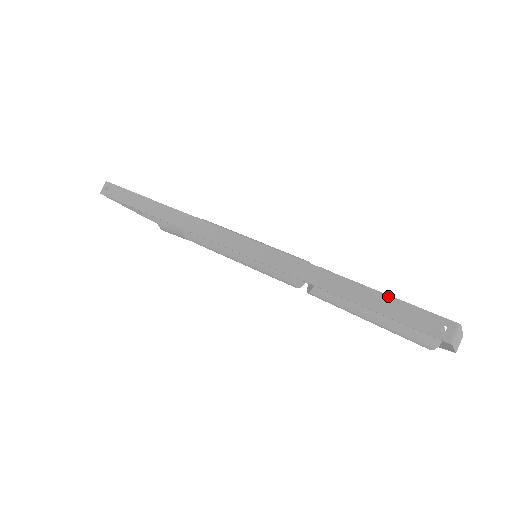
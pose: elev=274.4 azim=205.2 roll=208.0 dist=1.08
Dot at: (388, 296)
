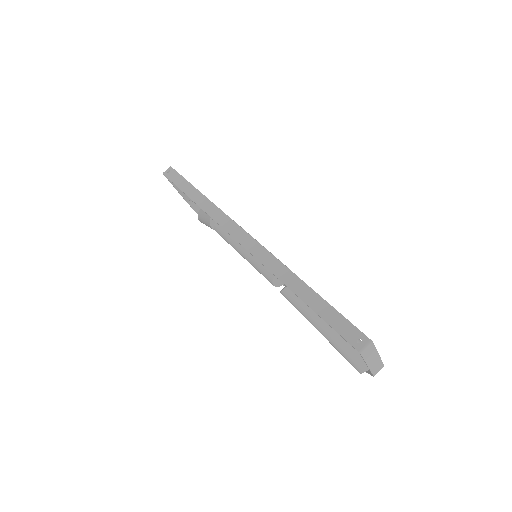
Dot at: (331, 306)
